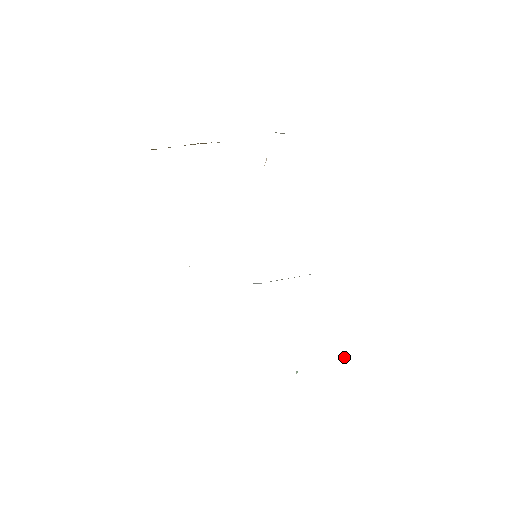
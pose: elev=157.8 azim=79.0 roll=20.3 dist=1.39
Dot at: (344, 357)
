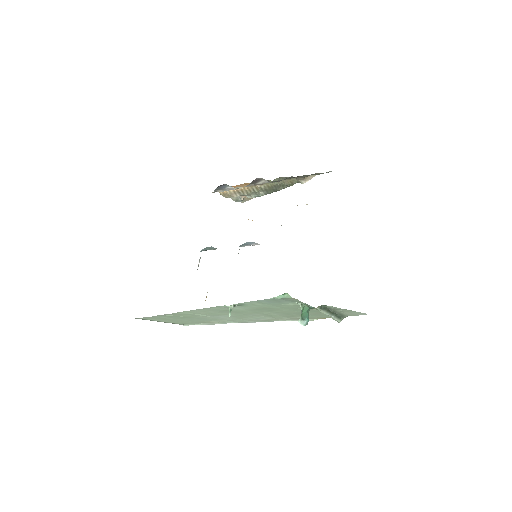
Dot at: (301, 315)
